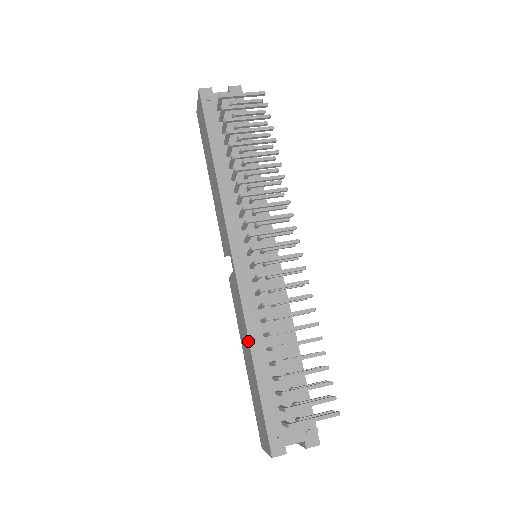
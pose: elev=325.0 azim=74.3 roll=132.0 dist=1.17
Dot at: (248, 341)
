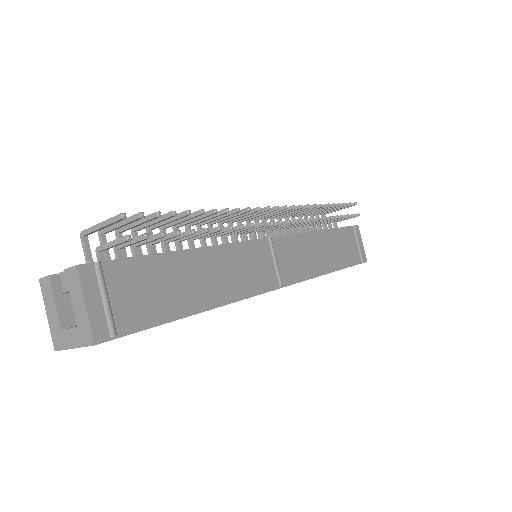
Dot at: occluded
